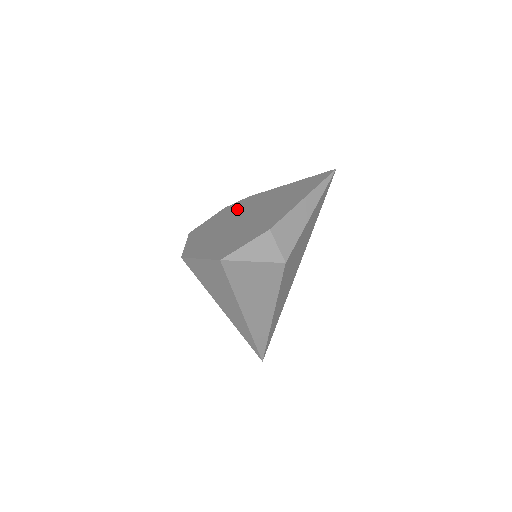
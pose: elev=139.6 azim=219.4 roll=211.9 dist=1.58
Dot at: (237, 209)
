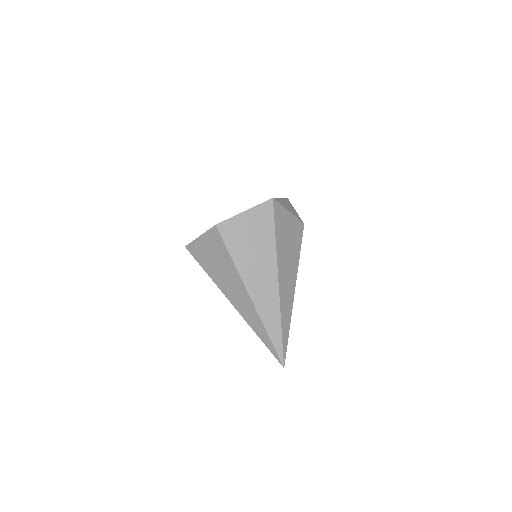
Dot at: occluded
